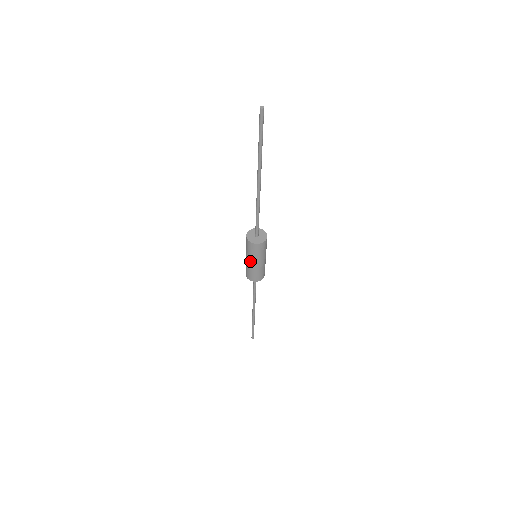
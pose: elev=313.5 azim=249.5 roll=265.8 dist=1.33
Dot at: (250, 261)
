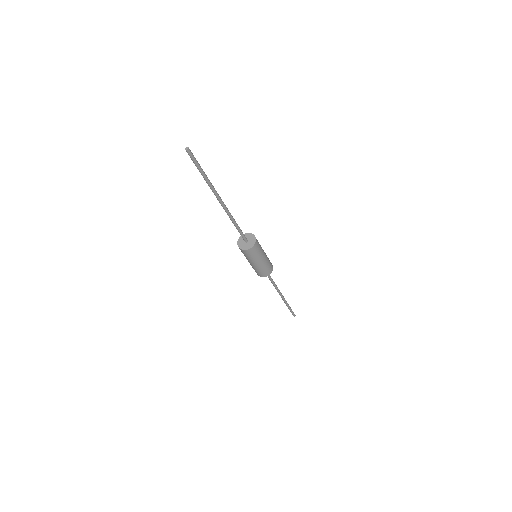
Dot at: (258, 262)
